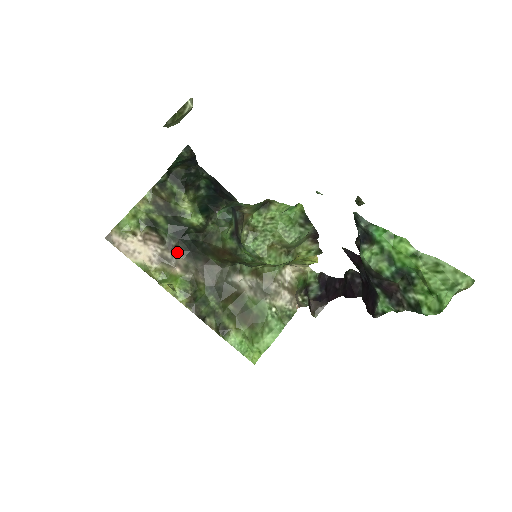
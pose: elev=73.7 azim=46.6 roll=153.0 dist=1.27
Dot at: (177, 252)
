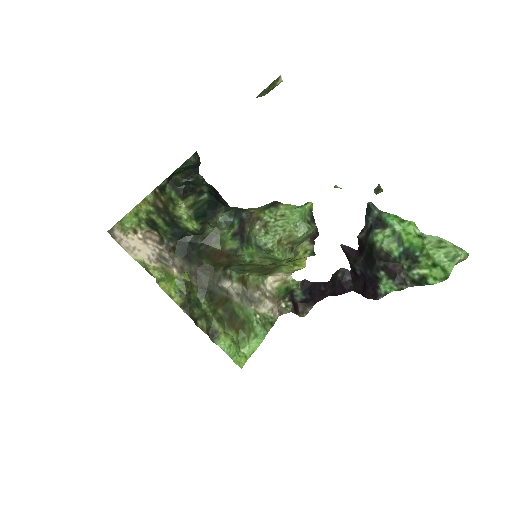
Dot at: (173, 254)
